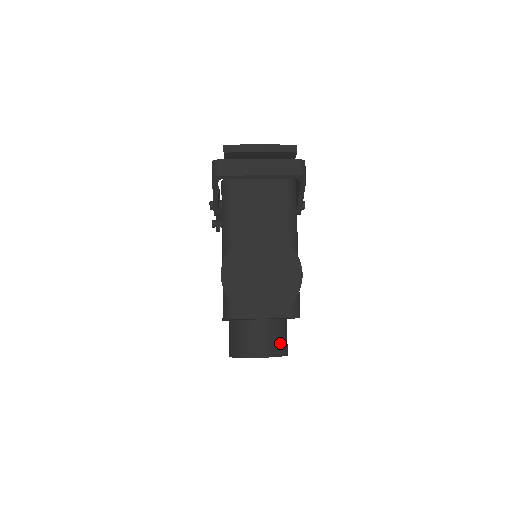
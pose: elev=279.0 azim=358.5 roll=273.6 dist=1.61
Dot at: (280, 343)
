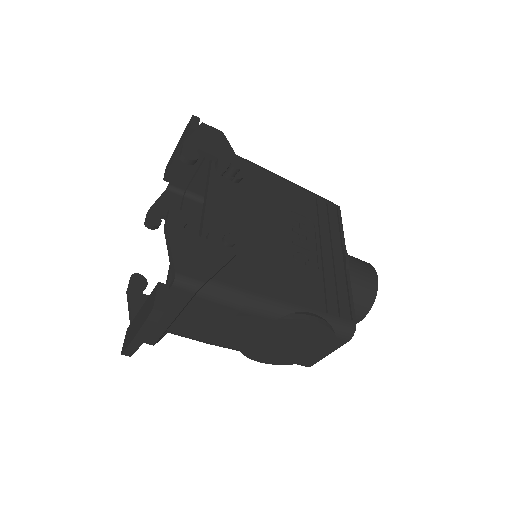
Dot at: (361, 299)
